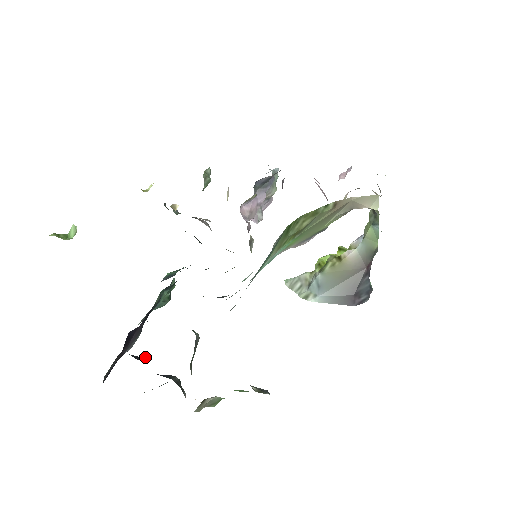
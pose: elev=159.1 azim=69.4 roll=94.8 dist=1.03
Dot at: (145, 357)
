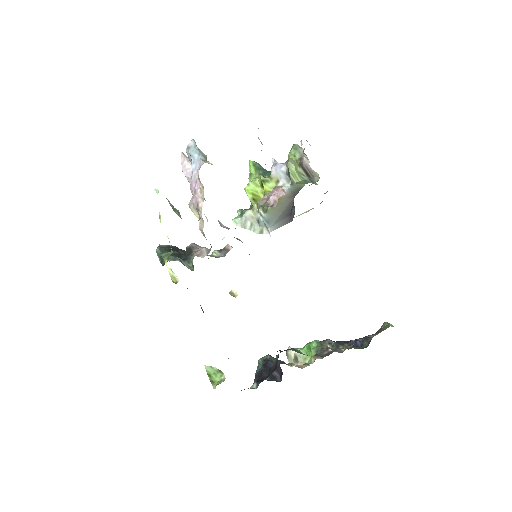
Dot at: (275, 374)
